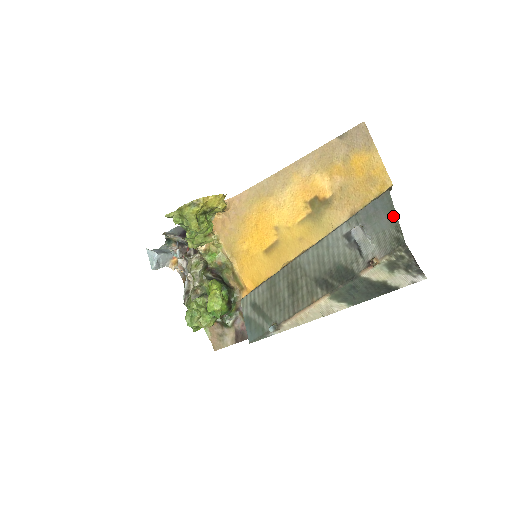
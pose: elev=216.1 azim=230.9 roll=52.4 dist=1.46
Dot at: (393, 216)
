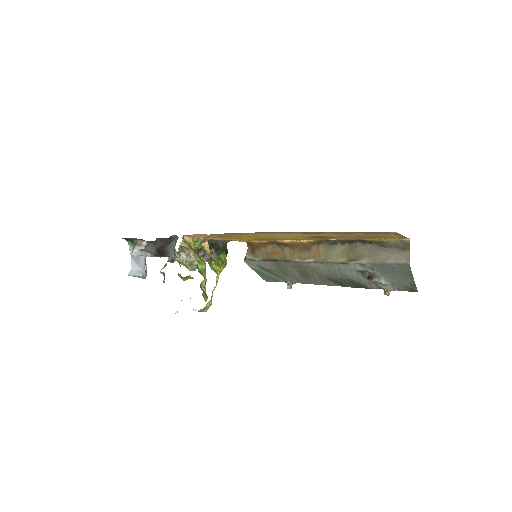
Dot at: (410, 280)
